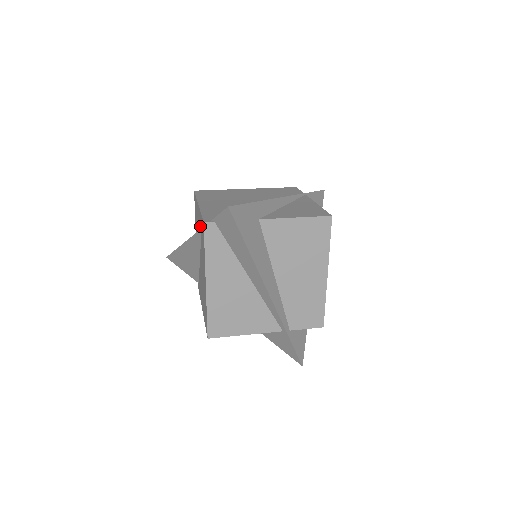
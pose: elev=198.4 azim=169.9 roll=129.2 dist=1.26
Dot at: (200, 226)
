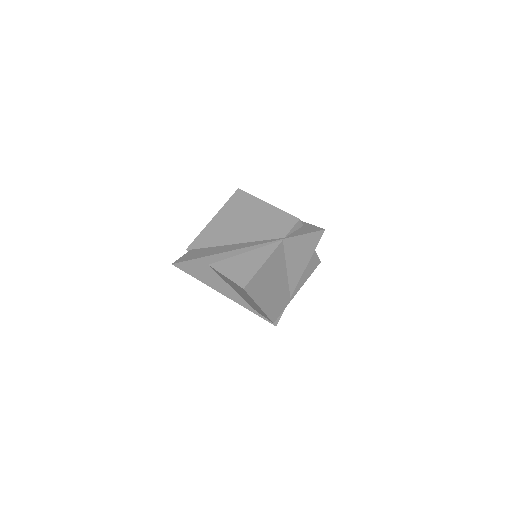
Dot at: occluded
